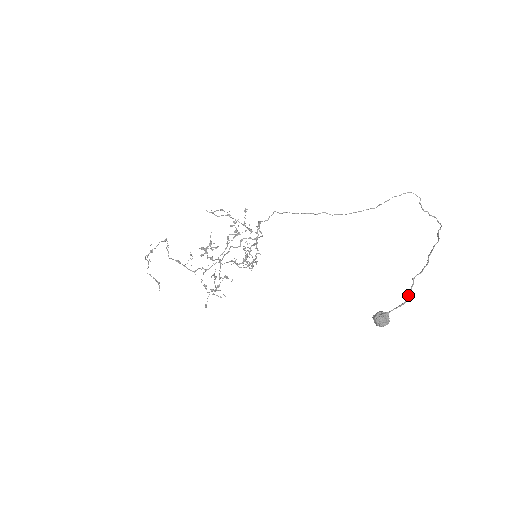
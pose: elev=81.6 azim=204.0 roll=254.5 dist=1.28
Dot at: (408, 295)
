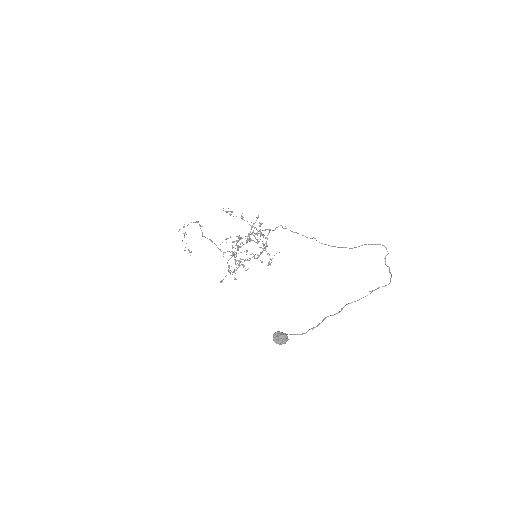
Dot at: (312, 329)
